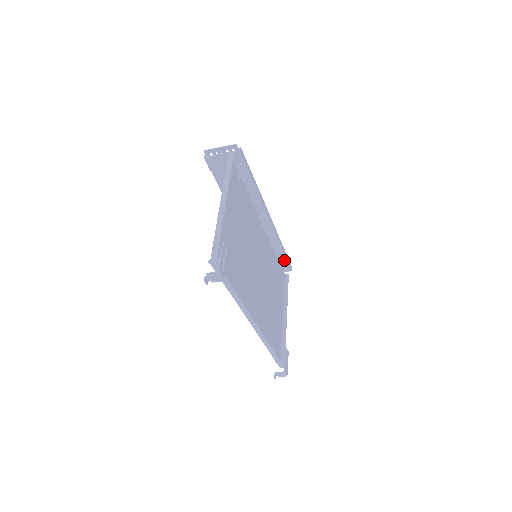
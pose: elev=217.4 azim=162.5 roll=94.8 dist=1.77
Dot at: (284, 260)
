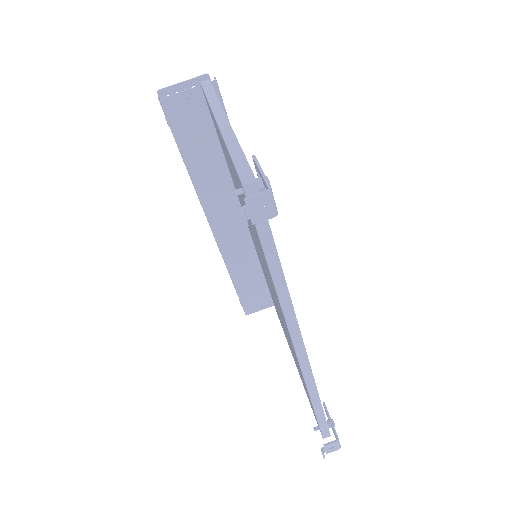
Dot at: occluded
